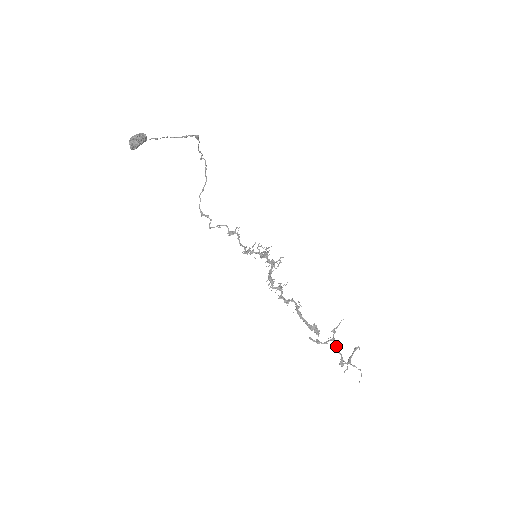
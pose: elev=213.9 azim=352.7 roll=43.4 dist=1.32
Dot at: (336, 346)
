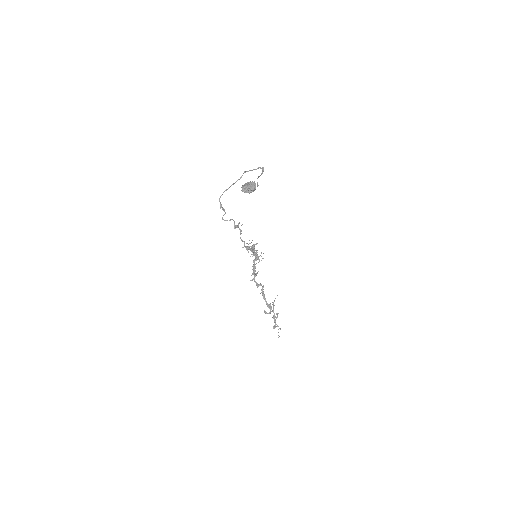
Dot at: (275, 316)
